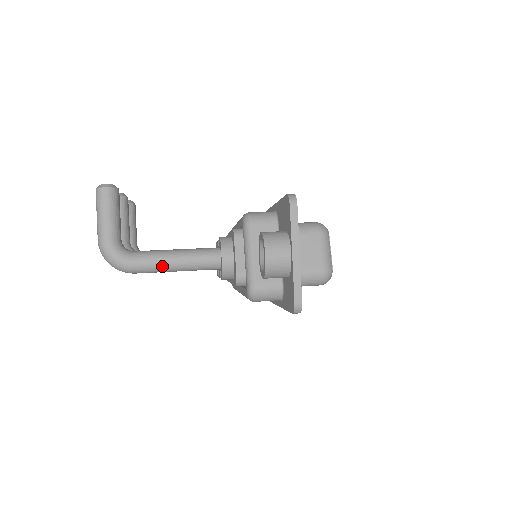
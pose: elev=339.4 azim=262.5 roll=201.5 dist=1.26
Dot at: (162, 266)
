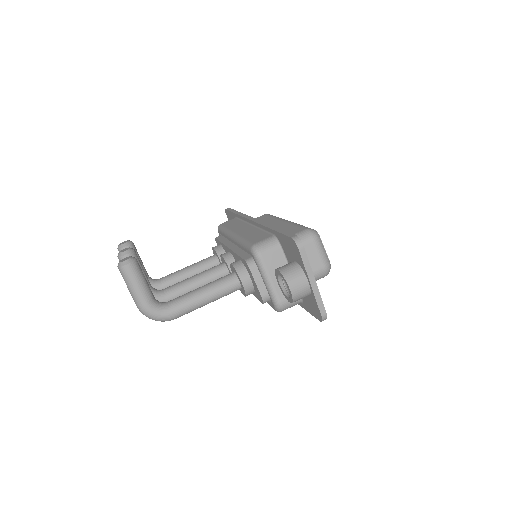
Dot at: (196, 306)
